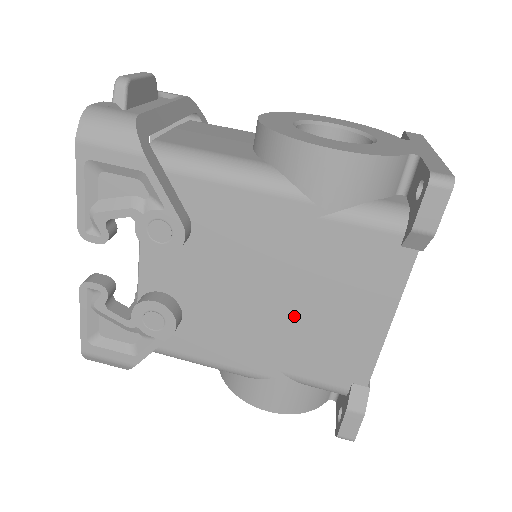
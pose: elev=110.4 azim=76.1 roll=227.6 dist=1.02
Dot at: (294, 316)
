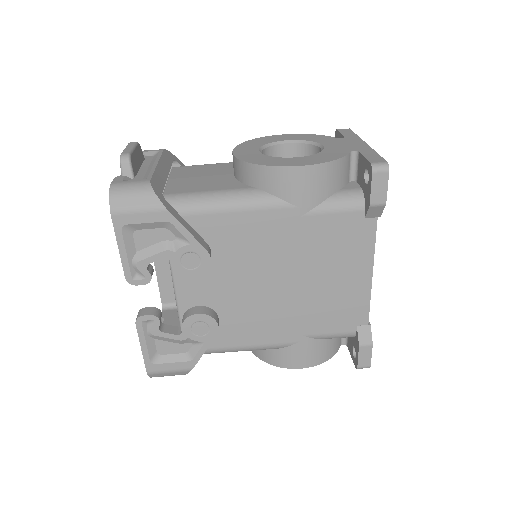
Dot at: (303, 291)
